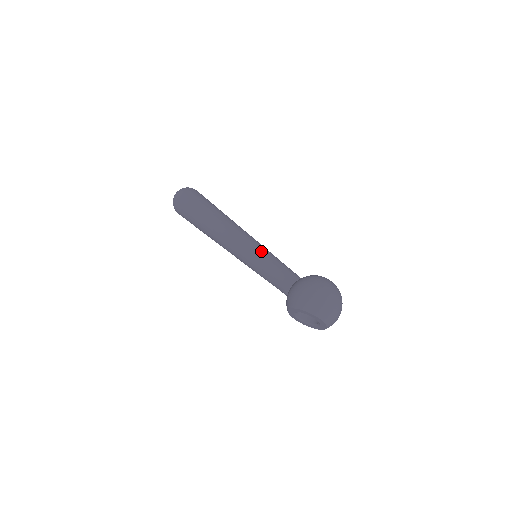
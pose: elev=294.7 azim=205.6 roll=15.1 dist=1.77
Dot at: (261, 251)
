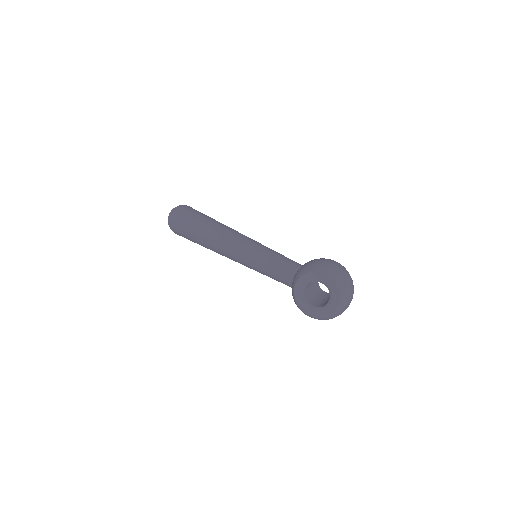
Dot at: occluded
